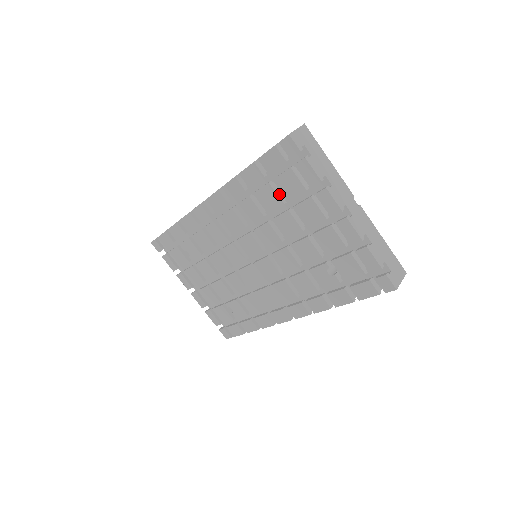
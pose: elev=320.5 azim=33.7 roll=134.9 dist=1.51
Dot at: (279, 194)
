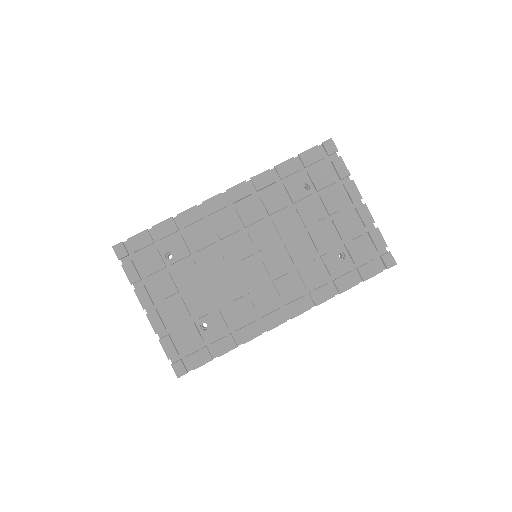
Dot at: occluded
